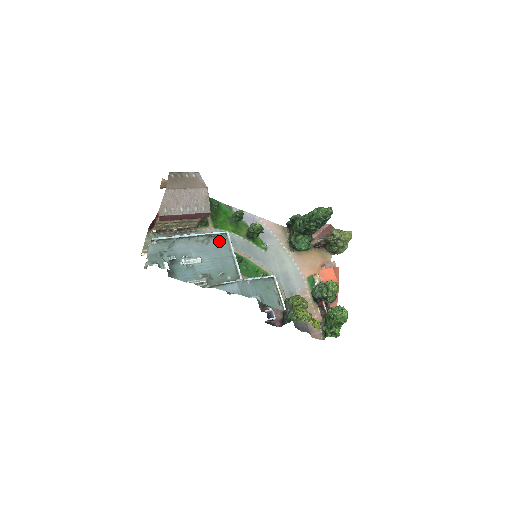
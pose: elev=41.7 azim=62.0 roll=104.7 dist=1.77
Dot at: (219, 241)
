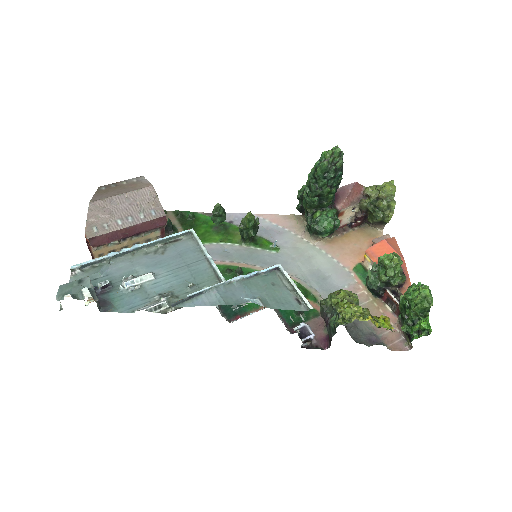
Dot at: (182, 245)
